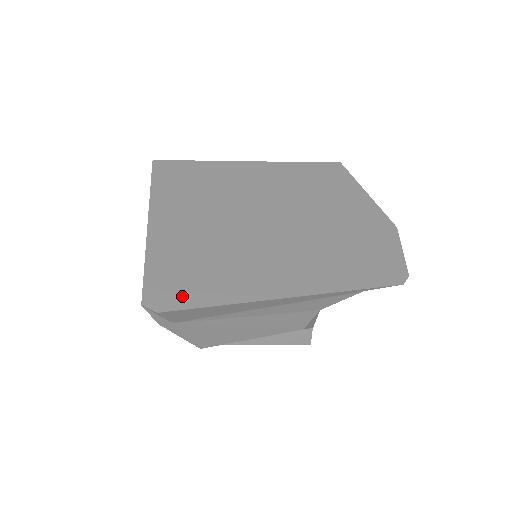
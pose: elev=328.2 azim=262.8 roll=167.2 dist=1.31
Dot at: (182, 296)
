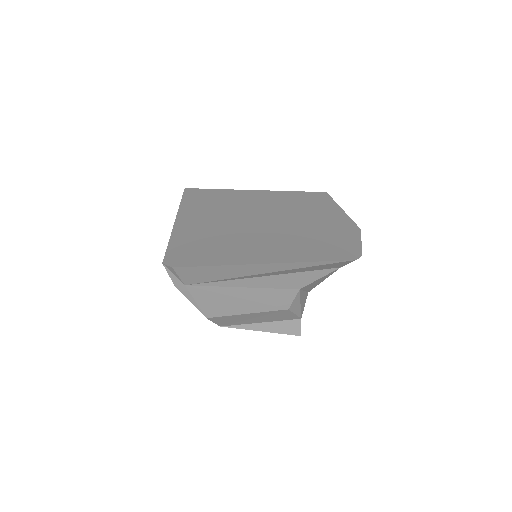
Dot at: (192, 260)
